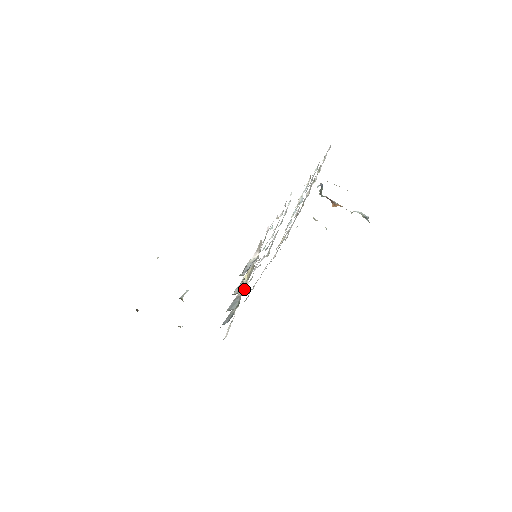
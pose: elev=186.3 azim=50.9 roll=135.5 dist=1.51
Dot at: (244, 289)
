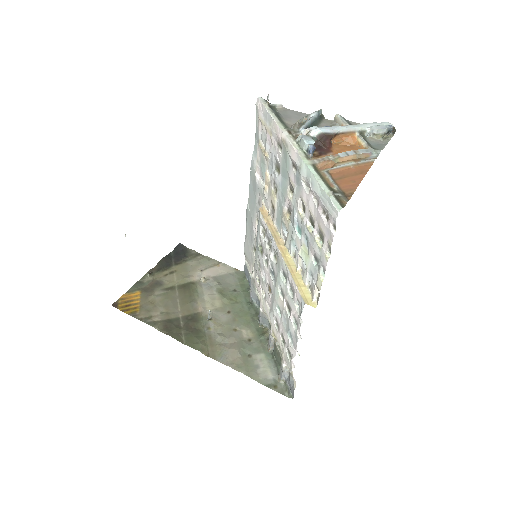
Dot at: occluded
